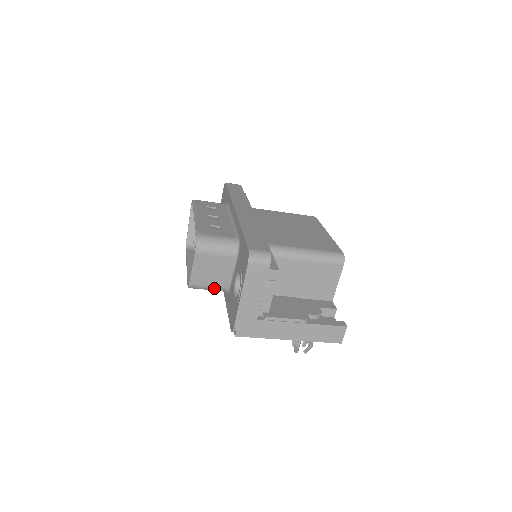
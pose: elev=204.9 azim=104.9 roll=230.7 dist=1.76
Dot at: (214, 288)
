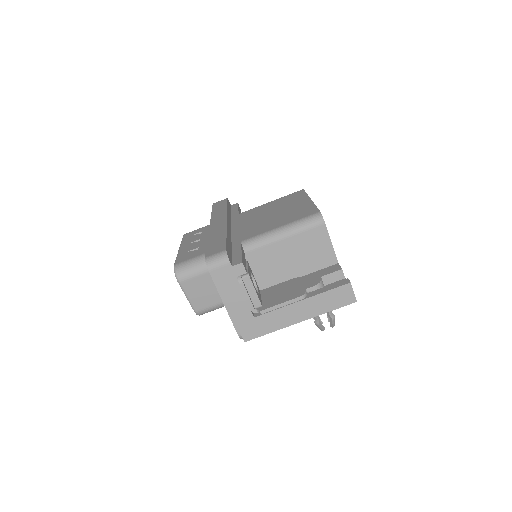
Dot at: (219, 305)
